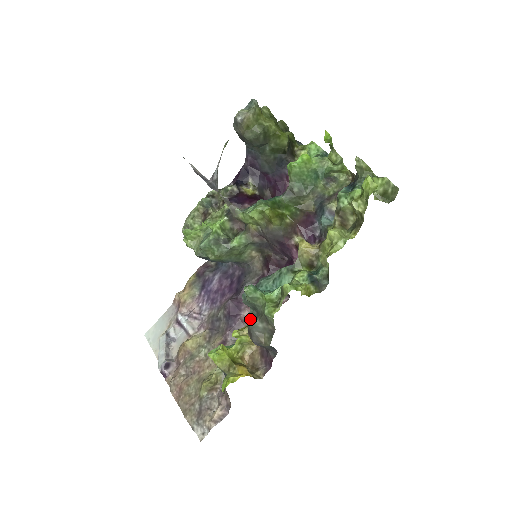
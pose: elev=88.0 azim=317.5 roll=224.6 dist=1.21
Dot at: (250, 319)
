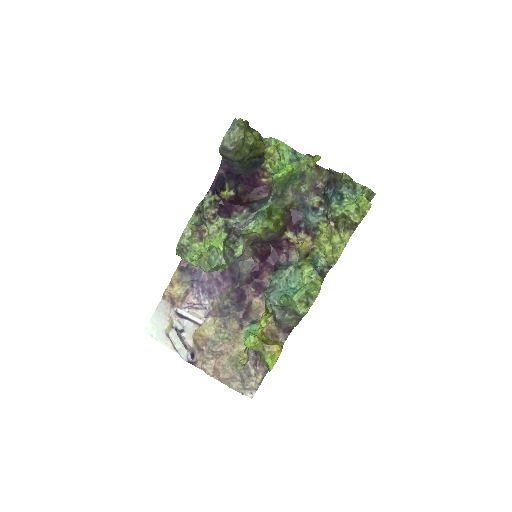
Dot at: (277, 314)
